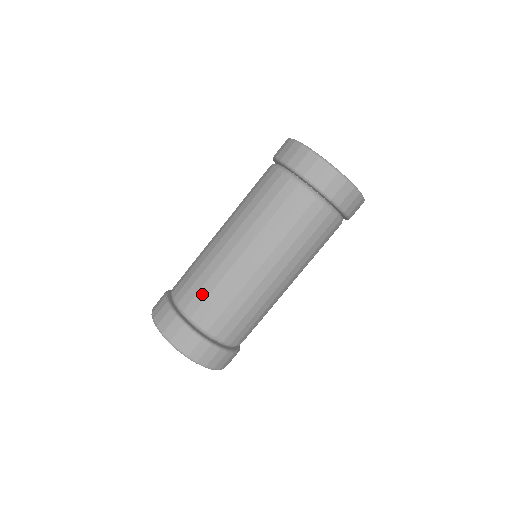
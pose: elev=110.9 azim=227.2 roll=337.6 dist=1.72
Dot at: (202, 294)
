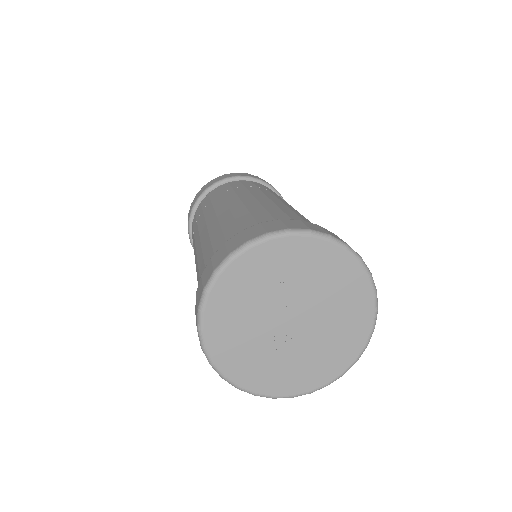
Dot at: (259, 213)
